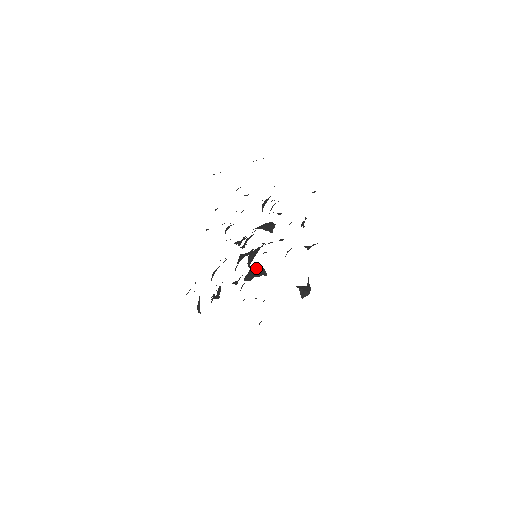
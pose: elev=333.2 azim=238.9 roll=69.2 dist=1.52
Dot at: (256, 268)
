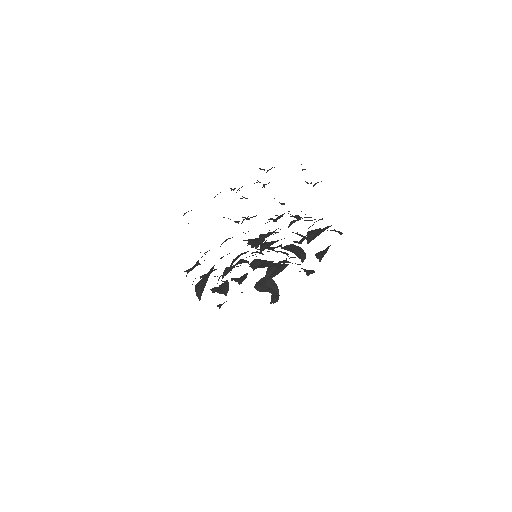
Dot at: (270, 283)
